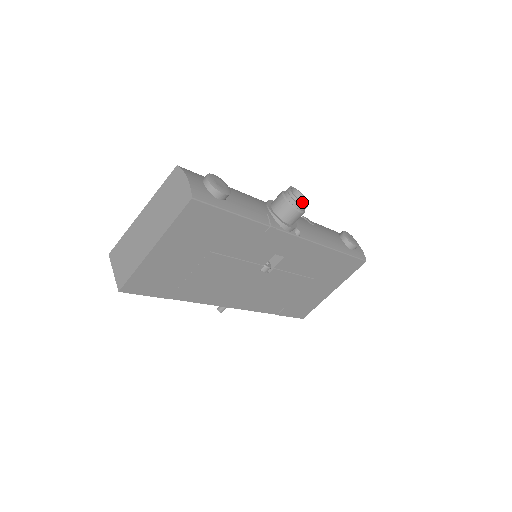
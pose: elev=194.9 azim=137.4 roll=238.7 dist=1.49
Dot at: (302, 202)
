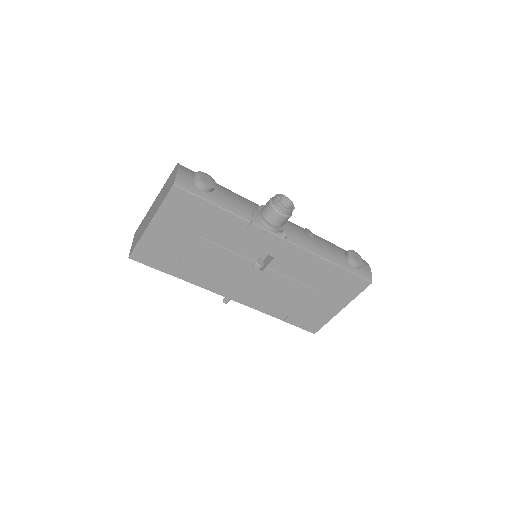
Dot at: occluded
